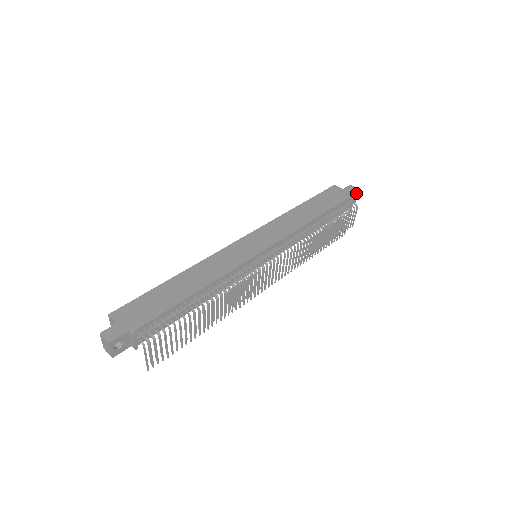
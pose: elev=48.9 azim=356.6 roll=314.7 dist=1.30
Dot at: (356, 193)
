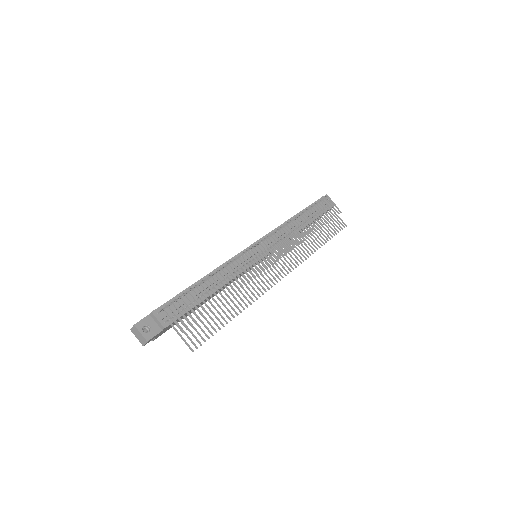
Dot at: (327, 198)
